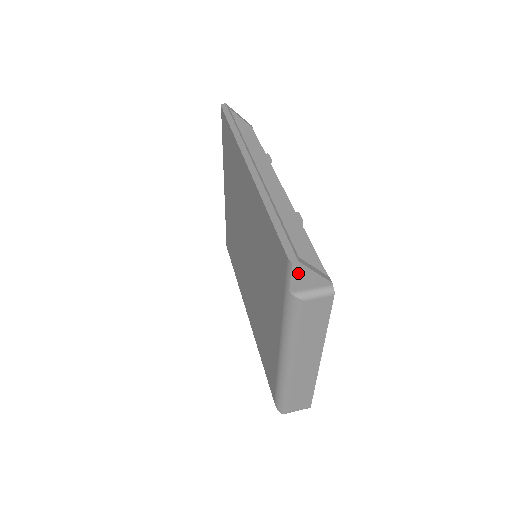
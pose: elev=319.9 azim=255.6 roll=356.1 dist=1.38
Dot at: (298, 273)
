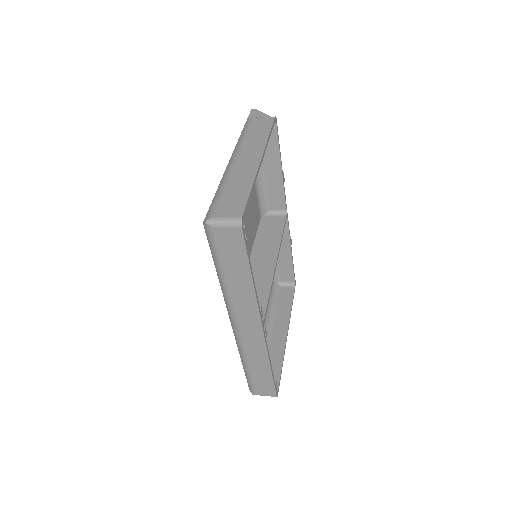
Dot at: (254, 114)
